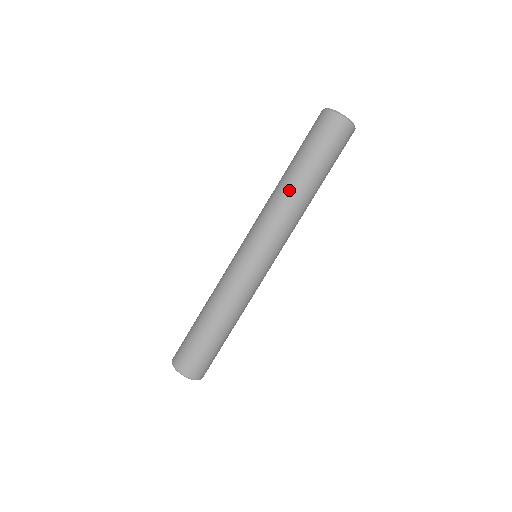
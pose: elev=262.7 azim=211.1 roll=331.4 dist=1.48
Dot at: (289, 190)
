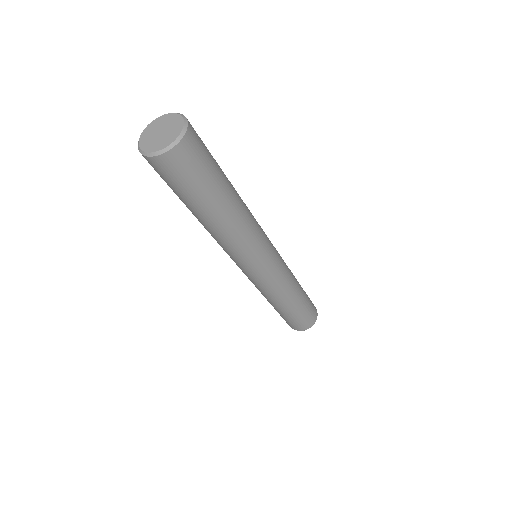
Dot at: (216, 230)
